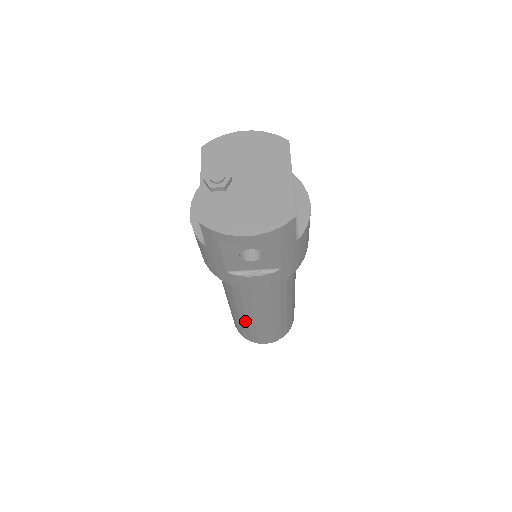
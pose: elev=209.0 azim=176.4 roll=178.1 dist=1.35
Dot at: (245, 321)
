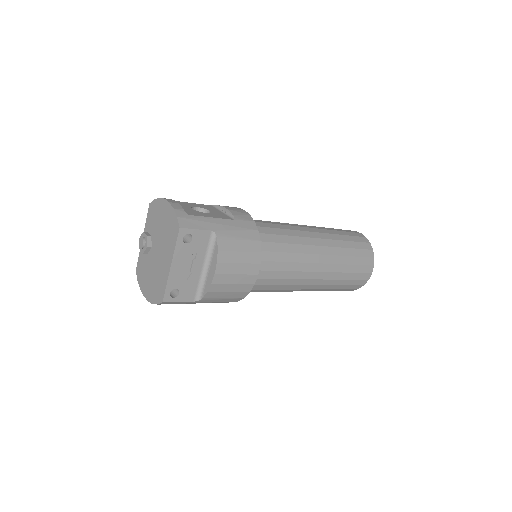
Dot at: occluded
